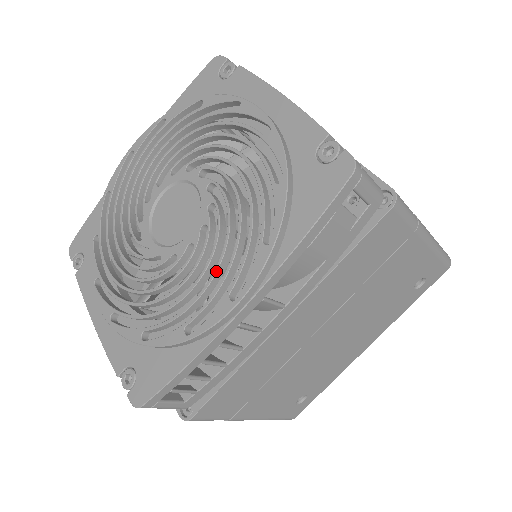
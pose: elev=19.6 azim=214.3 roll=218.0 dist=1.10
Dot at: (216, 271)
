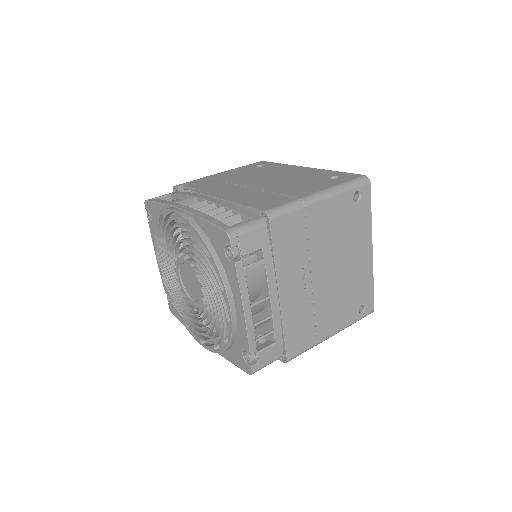
Dot at: occluded
